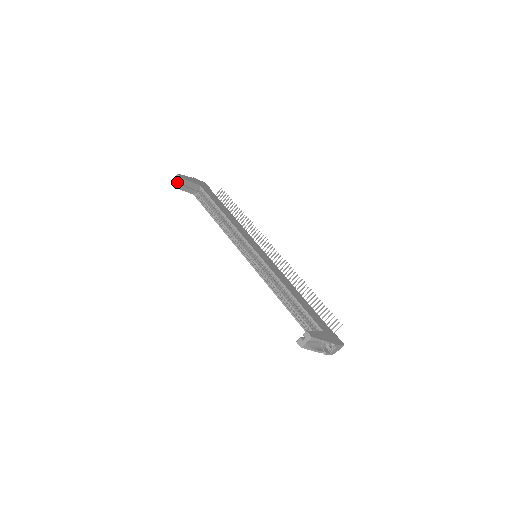
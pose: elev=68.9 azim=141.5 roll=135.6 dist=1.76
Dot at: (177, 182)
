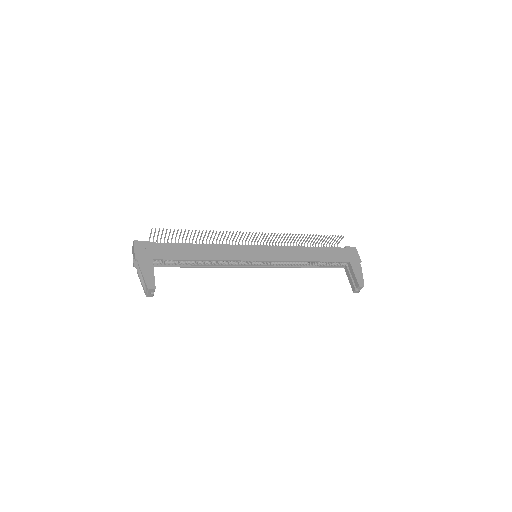
Dot at: (150, 291)
